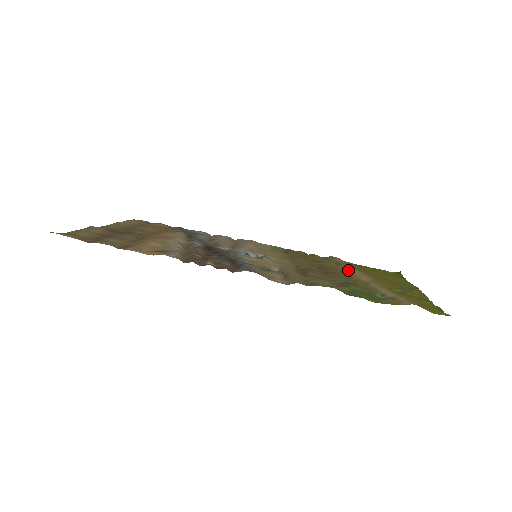
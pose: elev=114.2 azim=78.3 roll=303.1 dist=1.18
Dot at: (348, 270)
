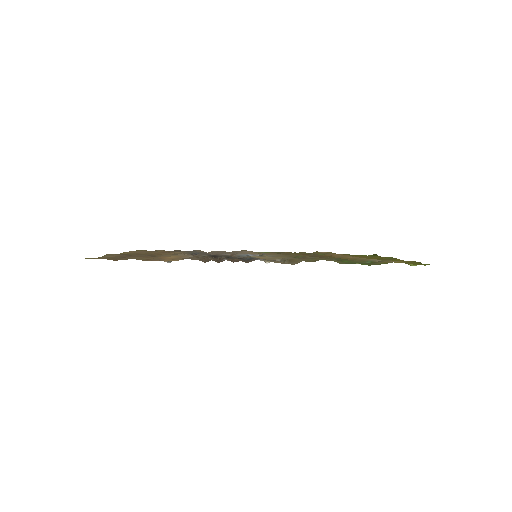
Dot at: (335, 255)
